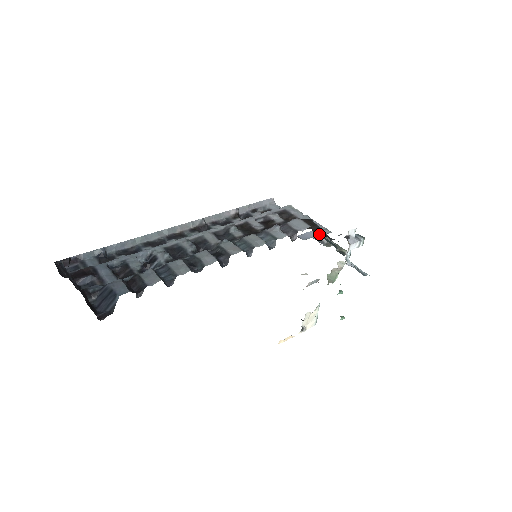
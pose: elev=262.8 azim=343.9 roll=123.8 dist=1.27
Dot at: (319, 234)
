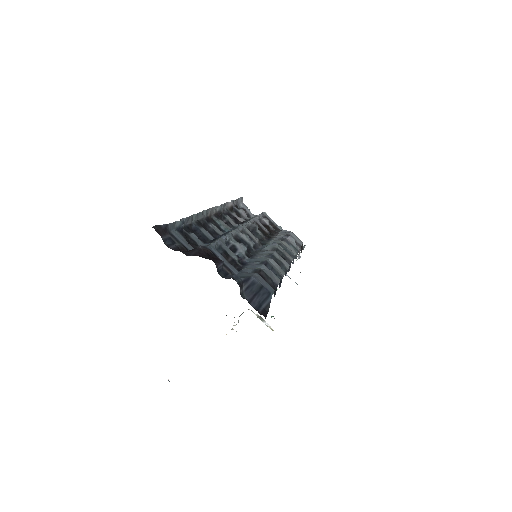
Dot at: occluded
